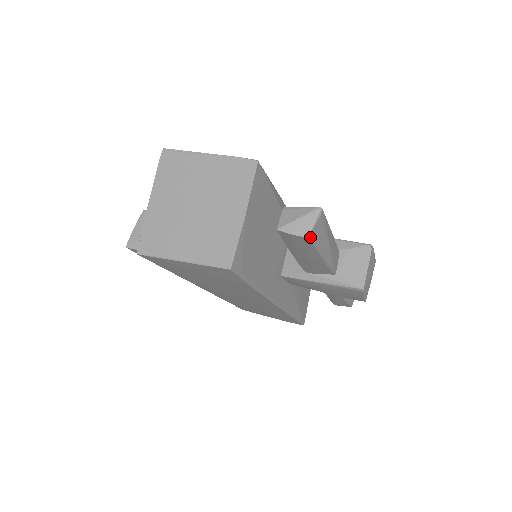
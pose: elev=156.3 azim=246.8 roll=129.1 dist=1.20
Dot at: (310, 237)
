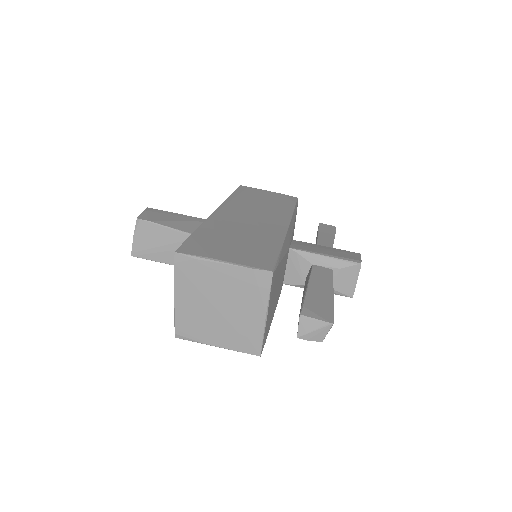
Dot at: (323, 338)
